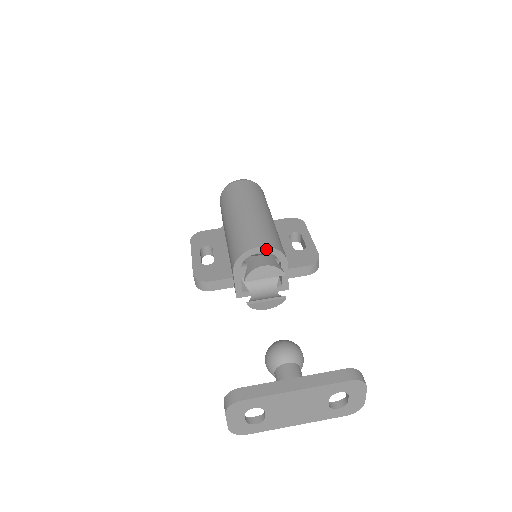
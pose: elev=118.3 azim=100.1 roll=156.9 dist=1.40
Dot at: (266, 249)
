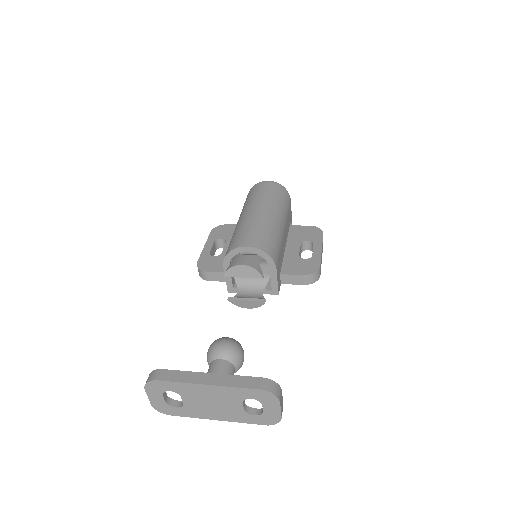
Dot at: (254, 250)
